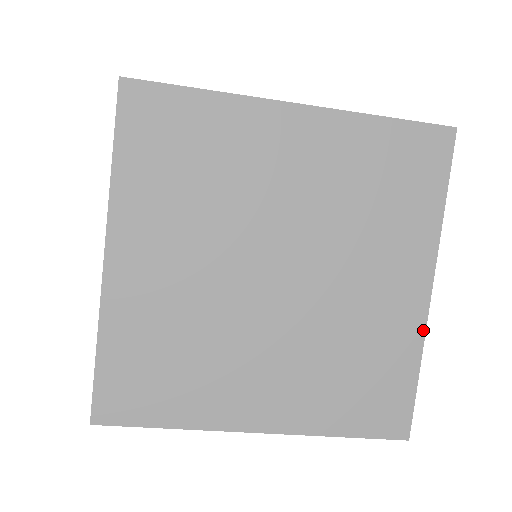
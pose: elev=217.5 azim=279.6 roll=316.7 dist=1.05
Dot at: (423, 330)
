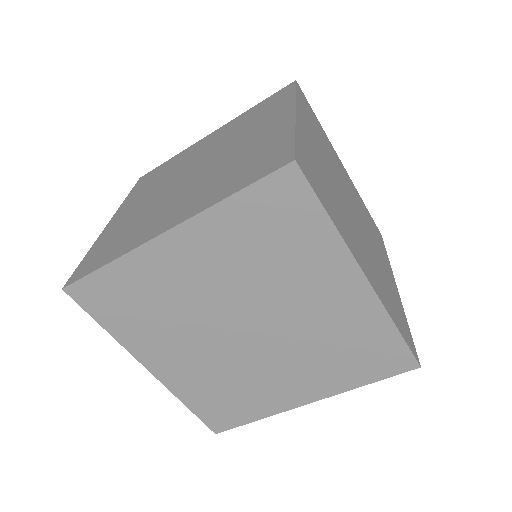
Dot at: (293, 122)
